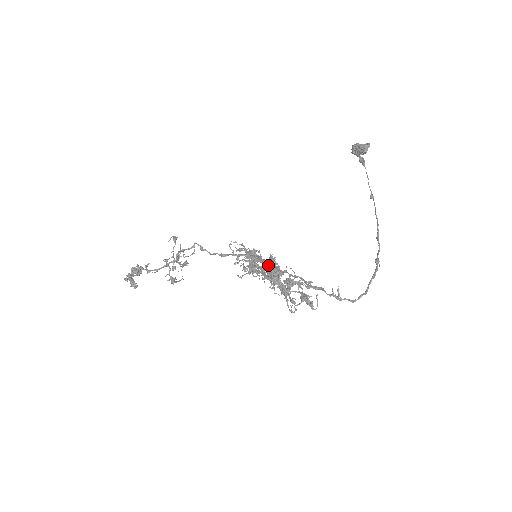
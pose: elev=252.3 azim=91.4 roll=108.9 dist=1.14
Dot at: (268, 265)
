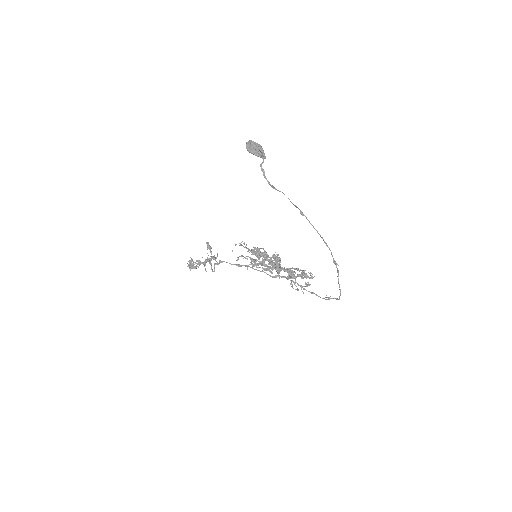
Dot at: occluded
